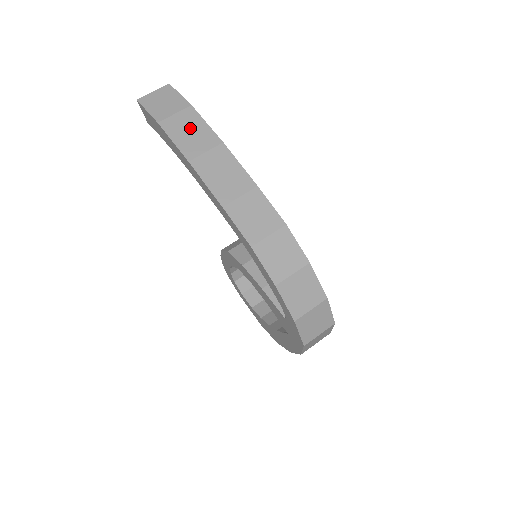
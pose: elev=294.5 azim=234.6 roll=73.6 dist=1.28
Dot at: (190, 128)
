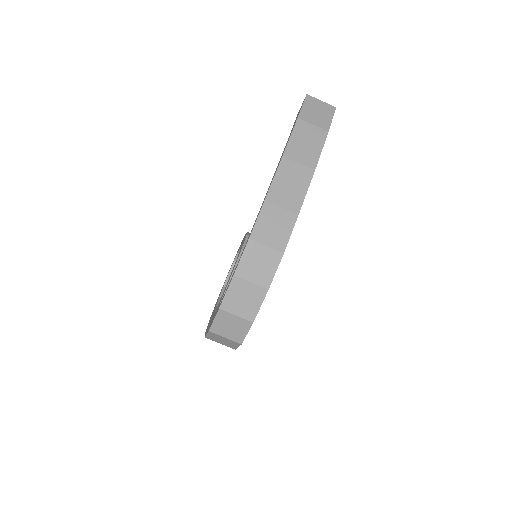
Dot at: (310, 141)
